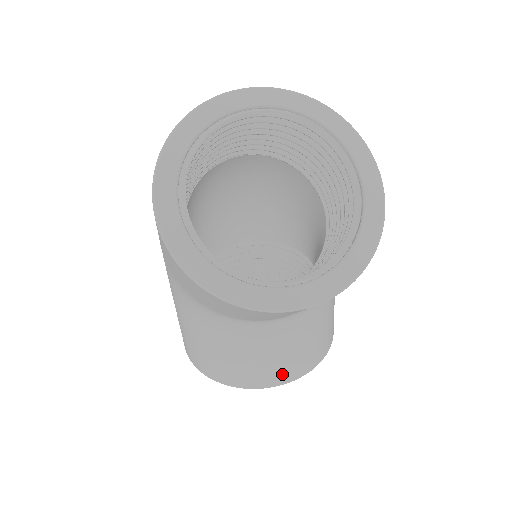
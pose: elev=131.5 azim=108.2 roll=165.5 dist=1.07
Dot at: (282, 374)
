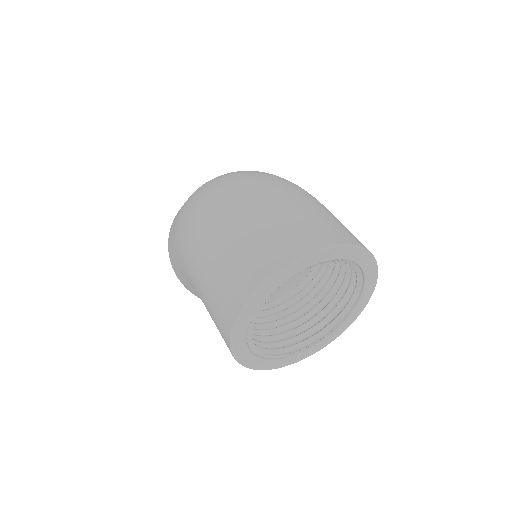
Dot at: occluded
